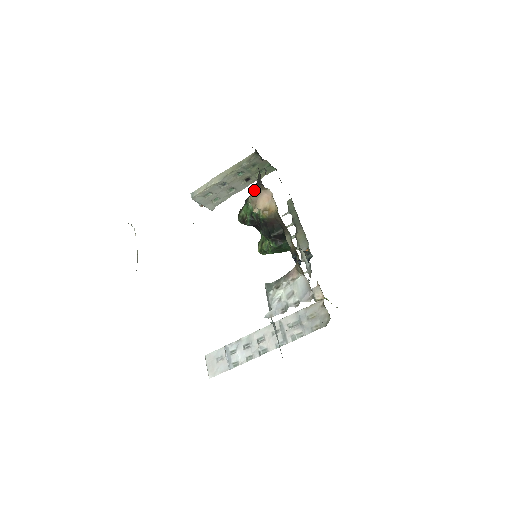
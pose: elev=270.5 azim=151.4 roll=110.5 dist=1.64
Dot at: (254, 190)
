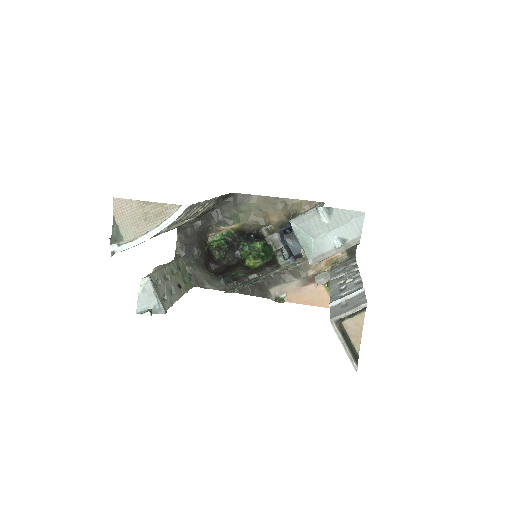
Dot at: (208, 233)
